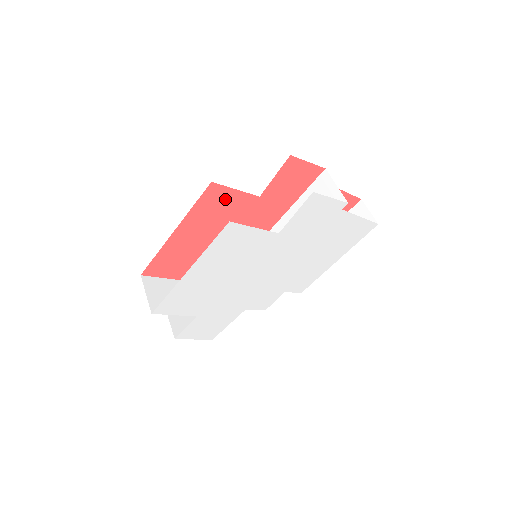
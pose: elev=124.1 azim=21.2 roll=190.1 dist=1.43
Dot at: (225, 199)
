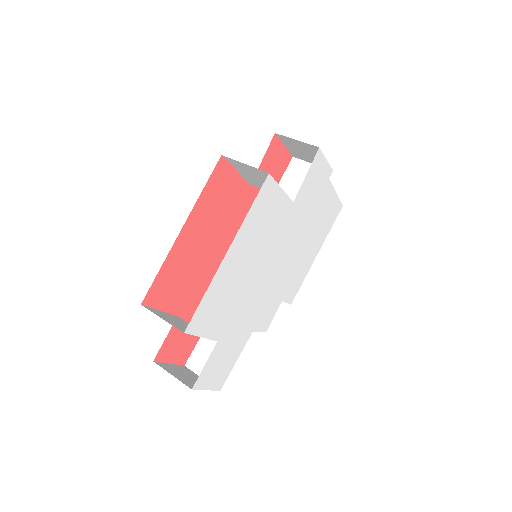
Dot at: (227, 184)
